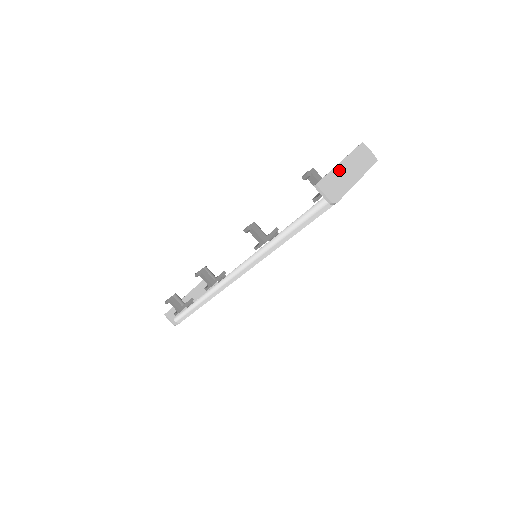
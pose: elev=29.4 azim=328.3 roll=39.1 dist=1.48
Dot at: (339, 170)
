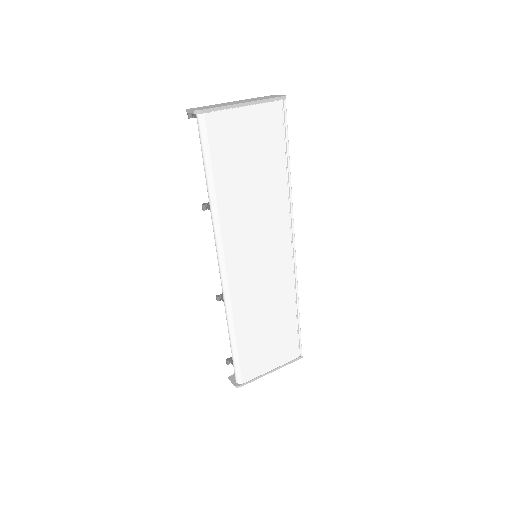
Dot at: occluded
